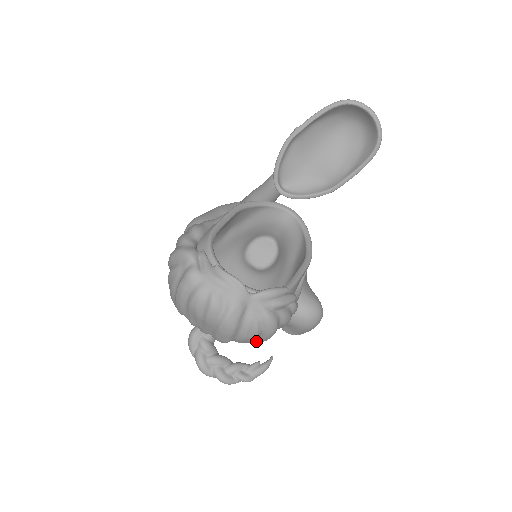
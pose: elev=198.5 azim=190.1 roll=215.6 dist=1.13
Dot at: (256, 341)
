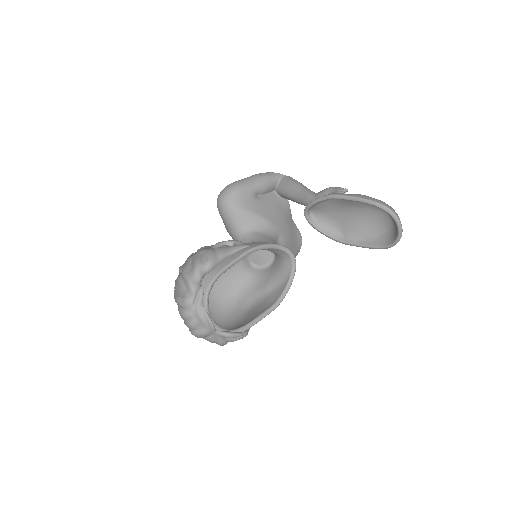
Dot at: occluded
